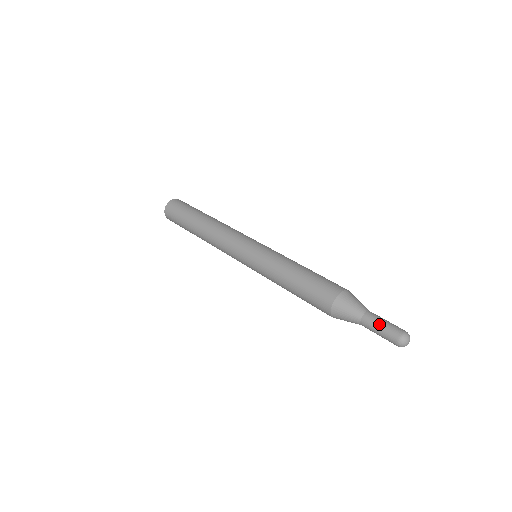
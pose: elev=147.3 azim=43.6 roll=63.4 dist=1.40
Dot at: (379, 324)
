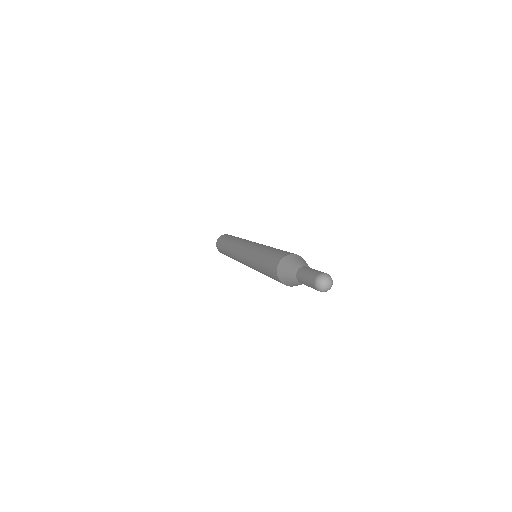
Dot at: (307, 271)
